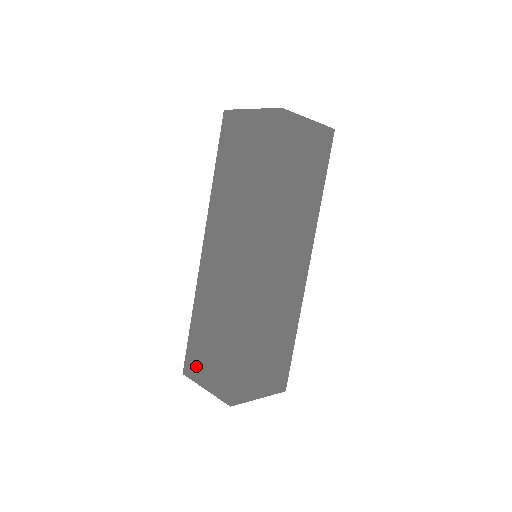
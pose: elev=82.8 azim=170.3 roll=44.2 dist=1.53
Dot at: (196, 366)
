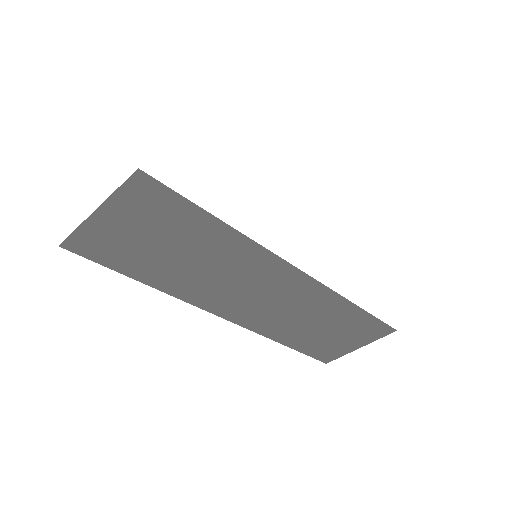
Dot at: occluded
